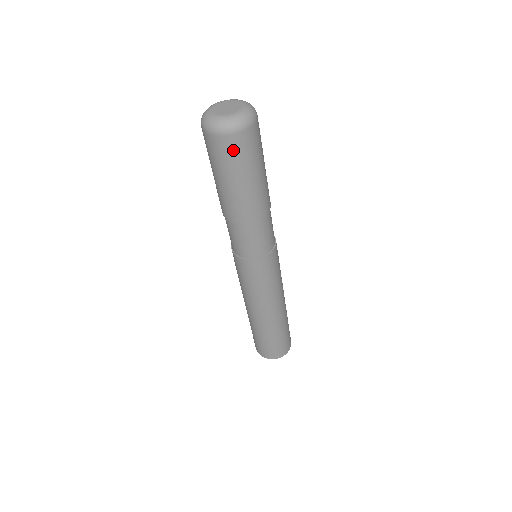
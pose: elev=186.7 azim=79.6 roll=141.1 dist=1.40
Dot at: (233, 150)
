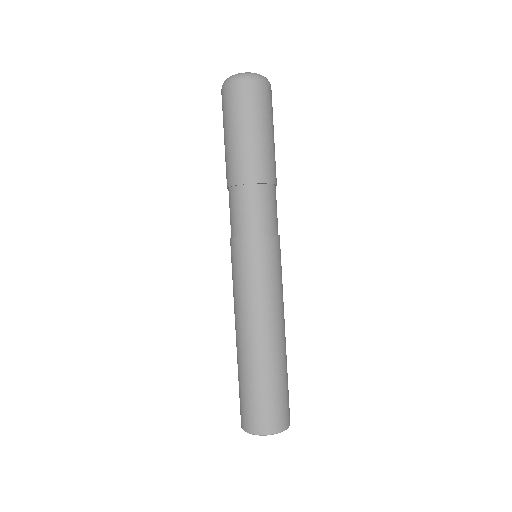
Dot at: (239, 98)
